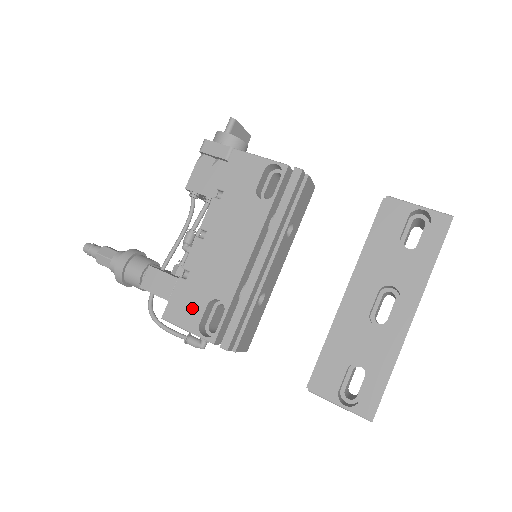
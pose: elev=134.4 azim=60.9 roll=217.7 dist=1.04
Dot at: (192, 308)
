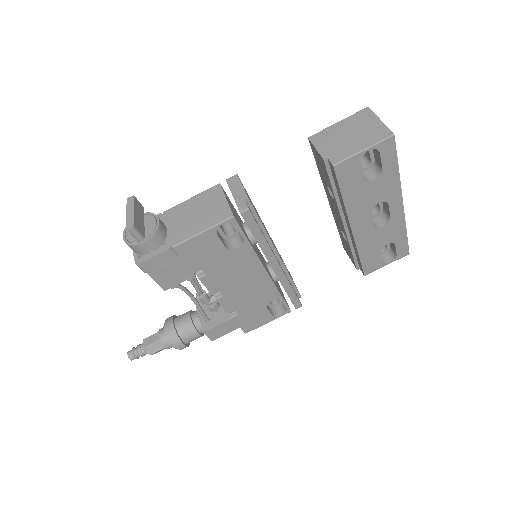
Dot at: (259, 317)
